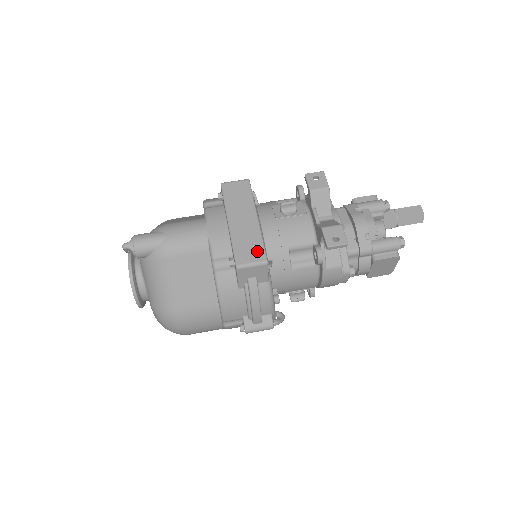
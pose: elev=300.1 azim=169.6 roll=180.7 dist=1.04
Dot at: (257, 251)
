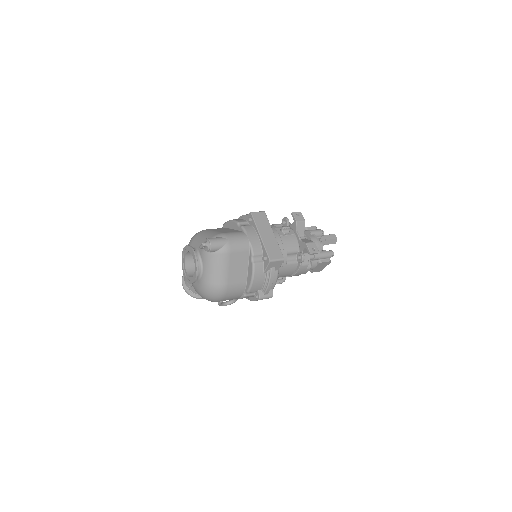
Dot at: (278, 253)
